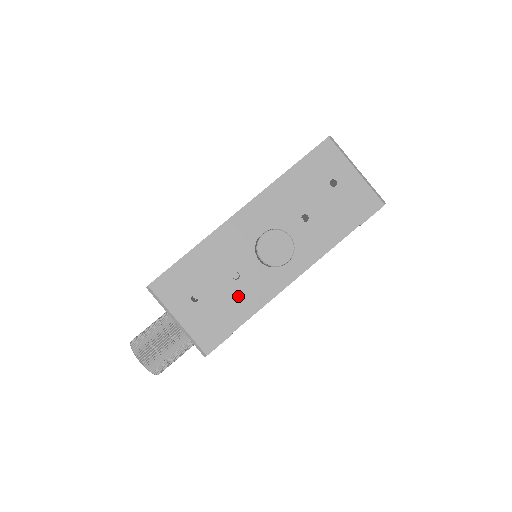
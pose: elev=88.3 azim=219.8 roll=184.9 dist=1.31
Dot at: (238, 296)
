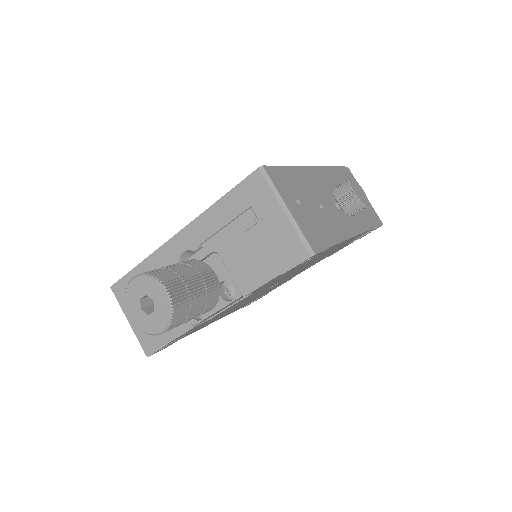
Dot at: (326, 222)
